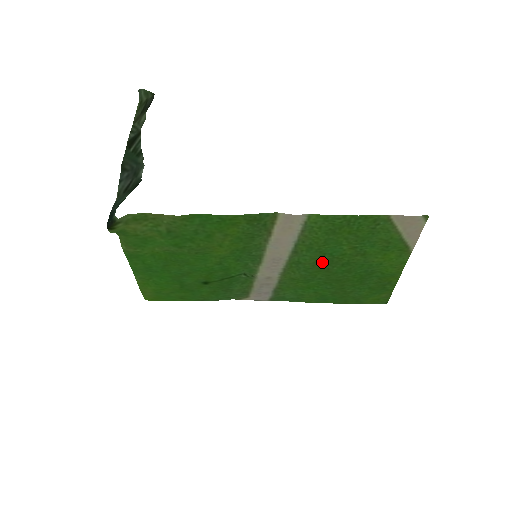
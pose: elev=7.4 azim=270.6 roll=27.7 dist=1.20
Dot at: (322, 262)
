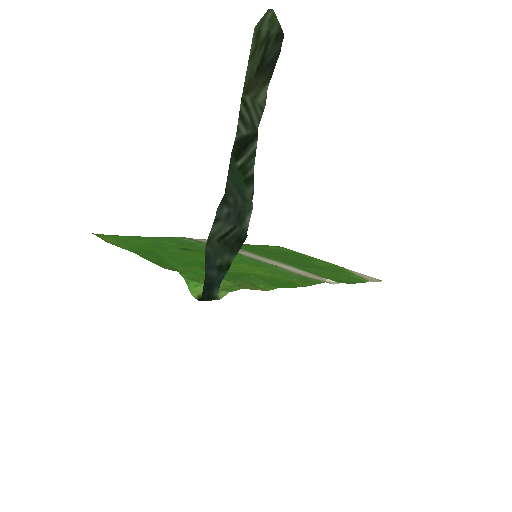
Dot at: (293, 263)
